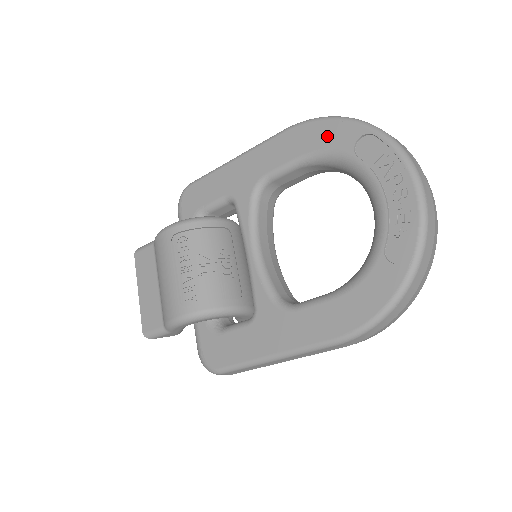
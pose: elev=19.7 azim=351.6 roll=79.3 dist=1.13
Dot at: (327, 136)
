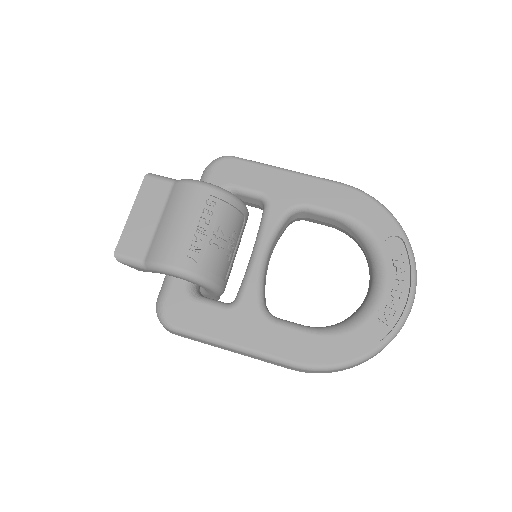
Dot at: (372, 215)
